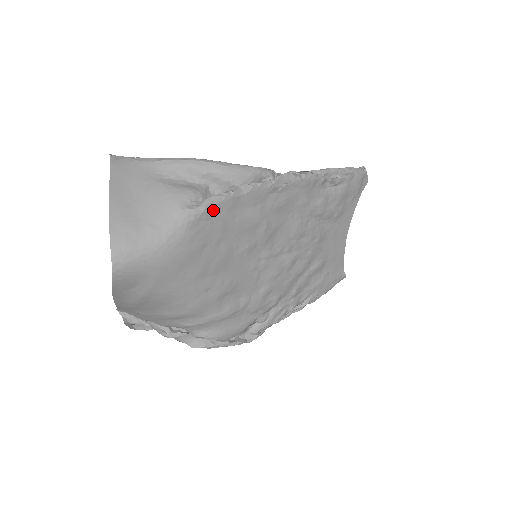
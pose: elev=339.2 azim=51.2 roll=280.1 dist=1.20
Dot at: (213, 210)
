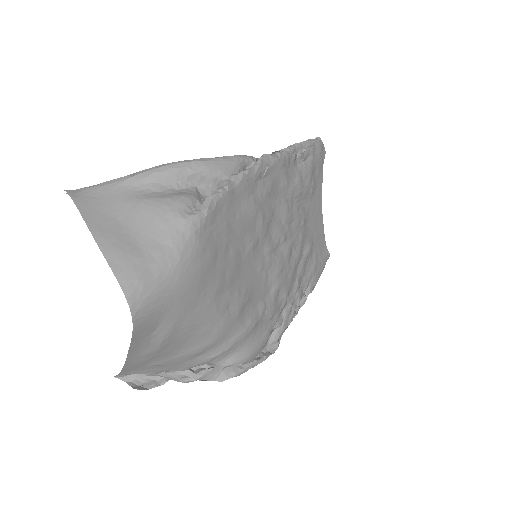
Dot at: (215, 211)
